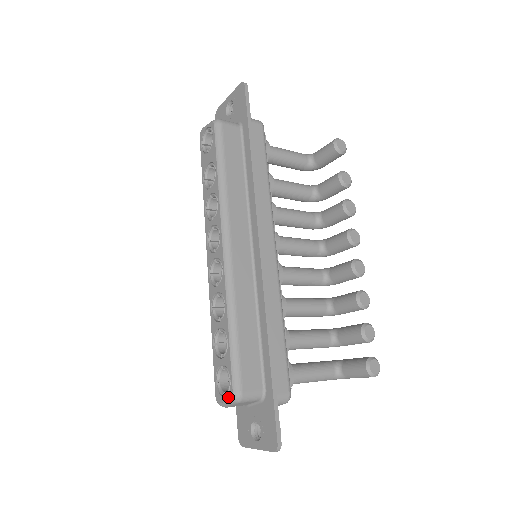
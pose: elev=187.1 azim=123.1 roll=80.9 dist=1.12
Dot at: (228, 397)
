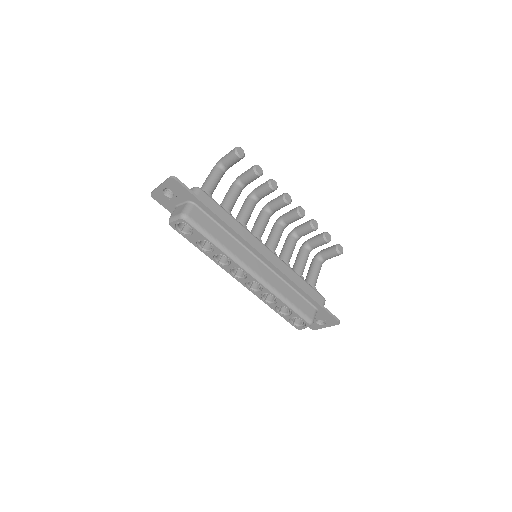
Dot at: (307, 326)
